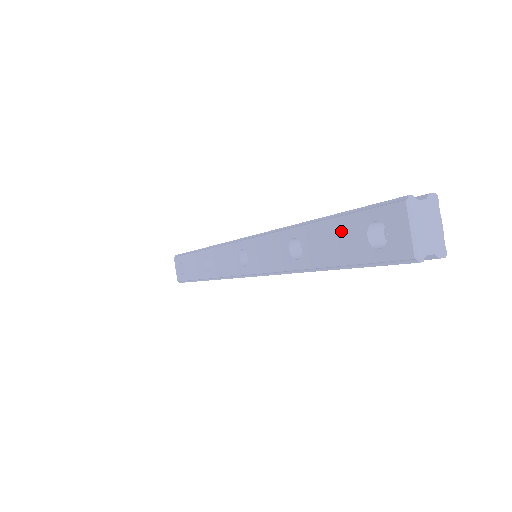
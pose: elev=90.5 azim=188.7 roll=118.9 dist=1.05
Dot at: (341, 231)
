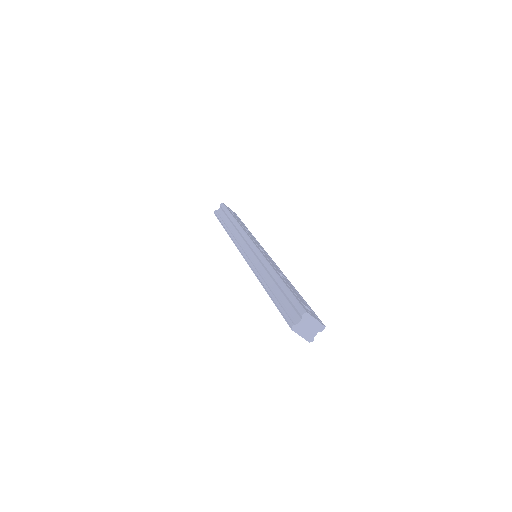
Dot at: occluded
